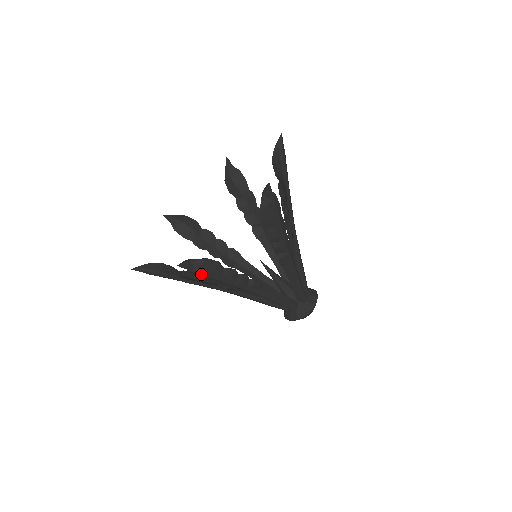
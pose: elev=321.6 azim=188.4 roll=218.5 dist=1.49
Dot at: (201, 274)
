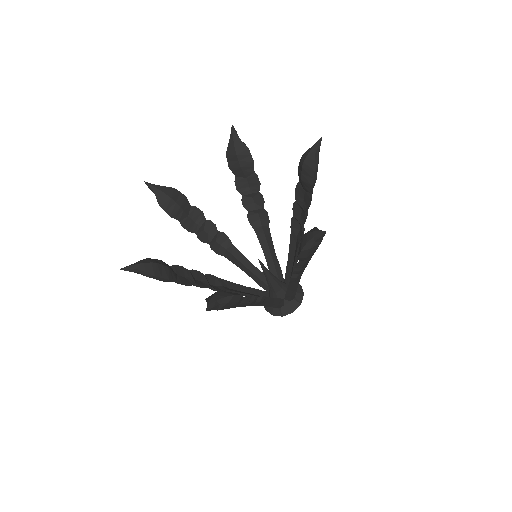
Dot at: (318, 246)
